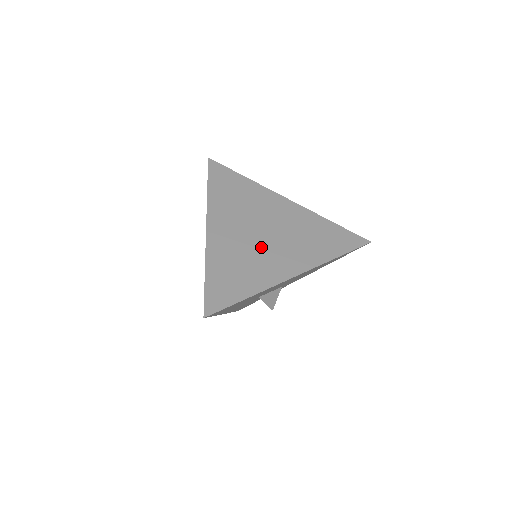
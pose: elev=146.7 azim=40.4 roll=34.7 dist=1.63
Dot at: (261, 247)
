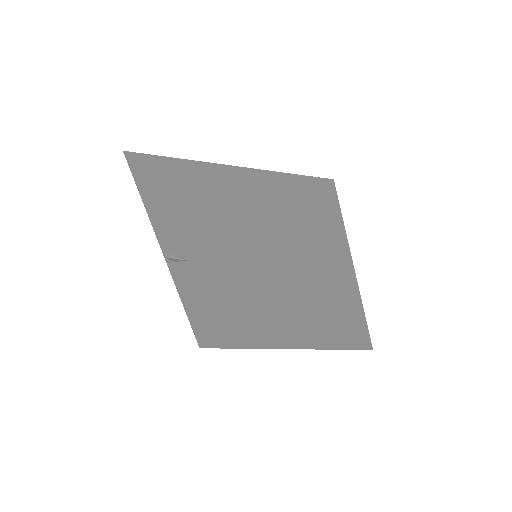
Dot at: (299, 234)
